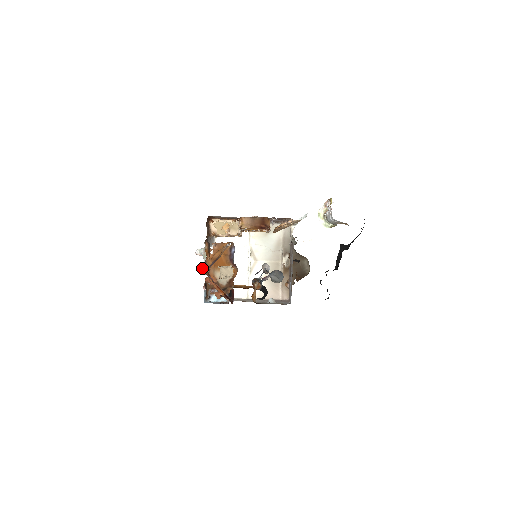
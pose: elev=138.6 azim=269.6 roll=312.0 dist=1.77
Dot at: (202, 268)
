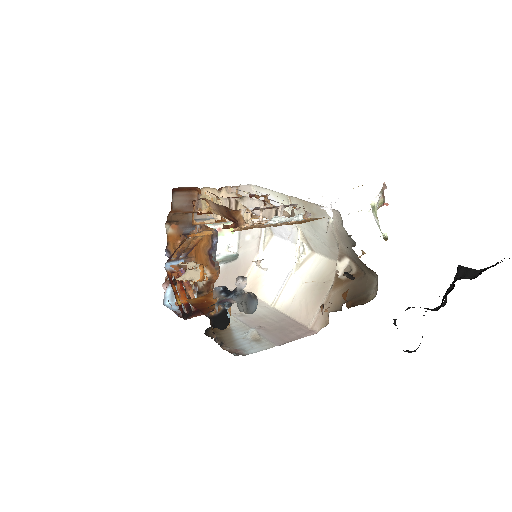
Dot at: occluded
